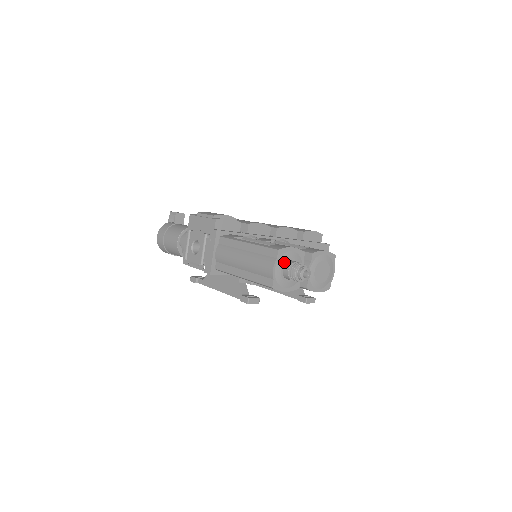
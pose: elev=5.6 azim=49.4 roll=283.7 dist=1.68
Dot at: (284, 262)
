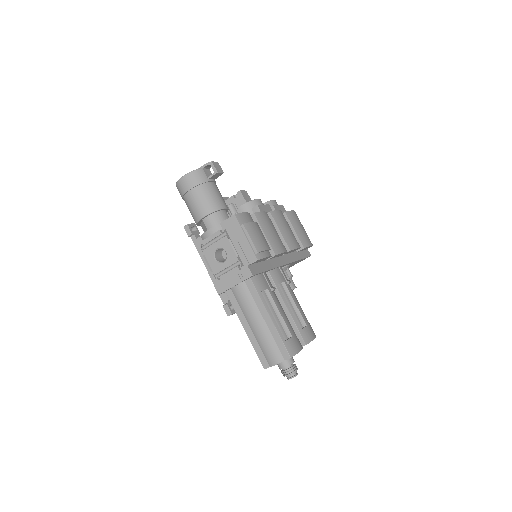
Dot at: occluded
